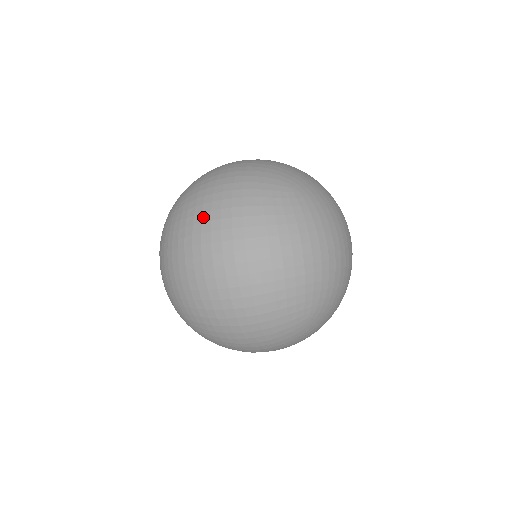
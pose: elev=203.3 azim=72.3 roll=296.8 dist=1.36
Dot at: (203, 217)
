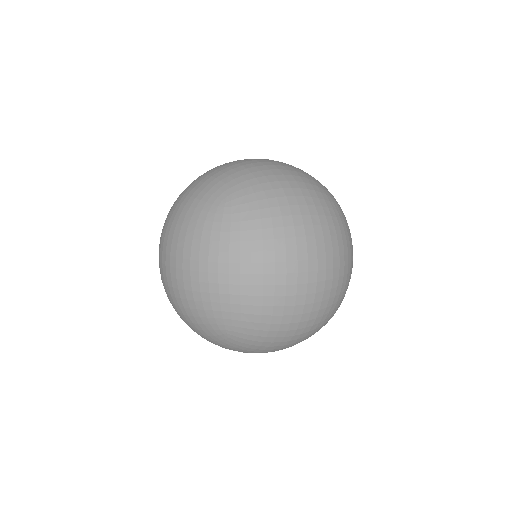
Dot at: (284, 221)
